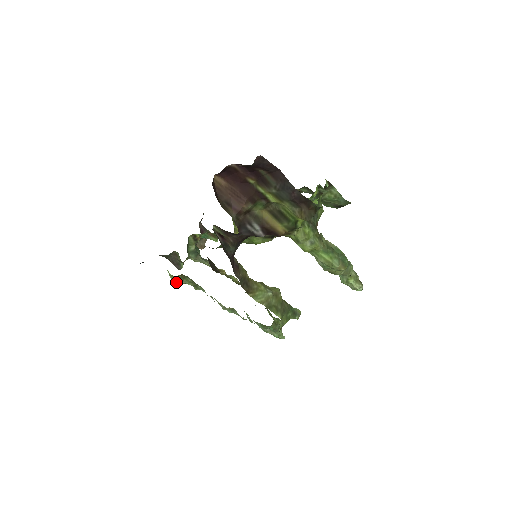
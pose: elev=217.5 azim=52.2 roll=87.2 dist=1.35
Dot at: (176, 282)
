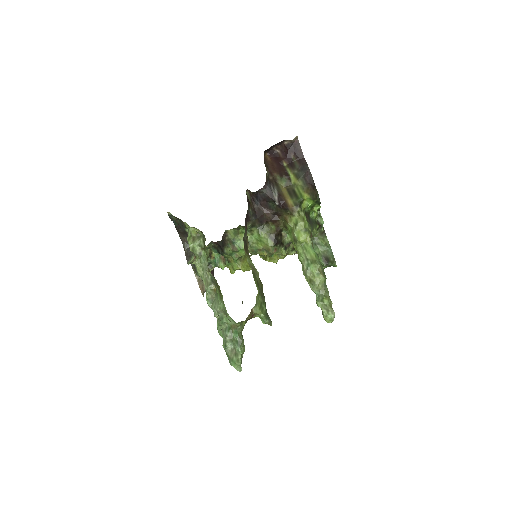
Dot at: (189, 242)
